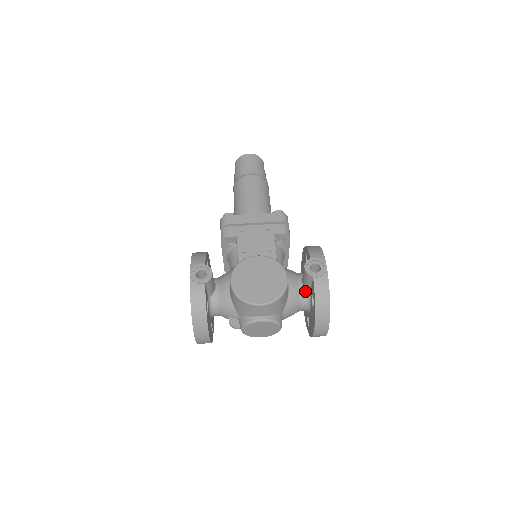
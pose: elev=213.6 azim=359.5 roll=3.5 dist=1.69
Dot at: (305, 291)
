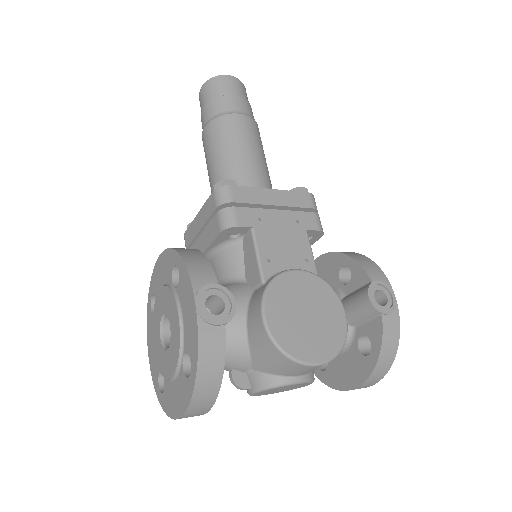
Dot at: occluded
